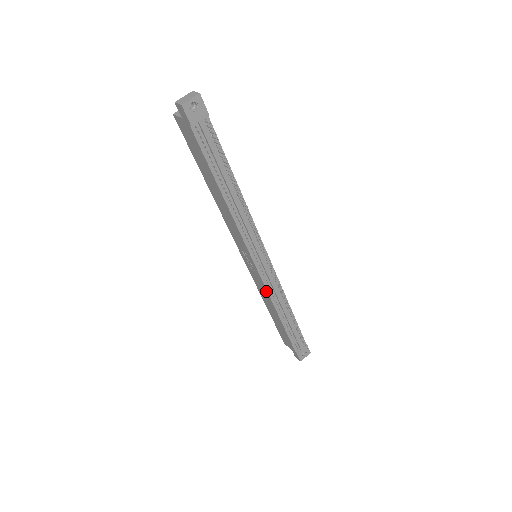
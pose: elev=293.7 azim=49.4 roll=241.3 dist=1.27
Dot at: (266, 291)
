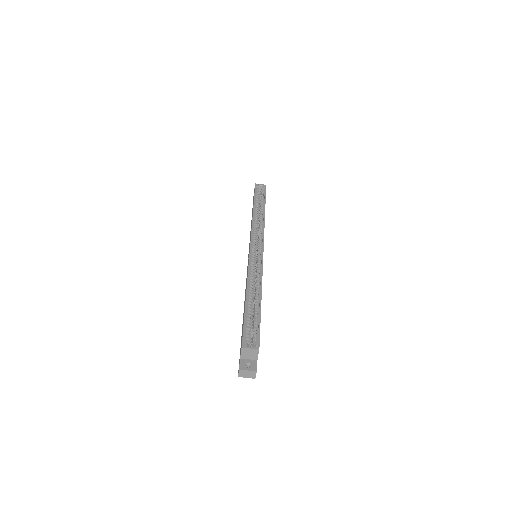
Dot at: occluded
